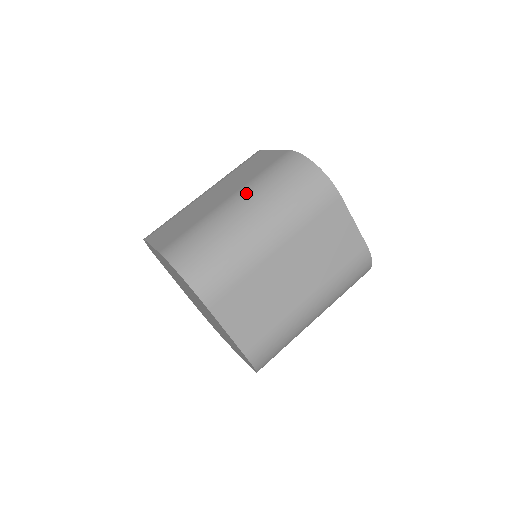
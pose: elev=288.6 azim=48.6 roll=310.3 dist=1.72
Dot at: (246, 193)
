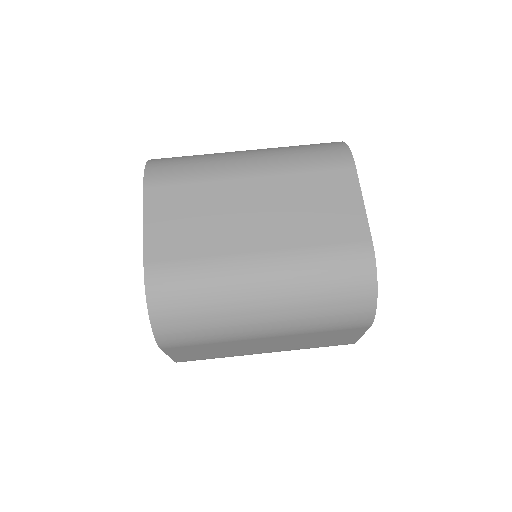
Dot at: (282, 270)
